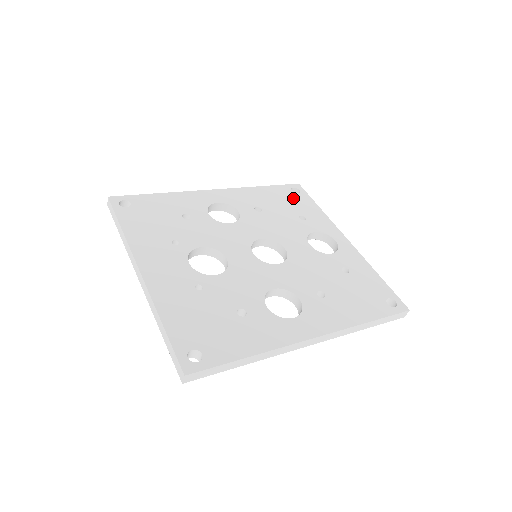
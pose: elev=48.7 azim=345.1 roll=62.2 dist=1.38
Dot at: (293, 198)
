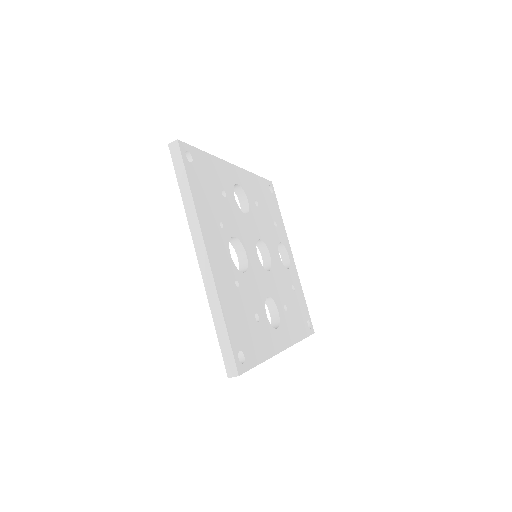
Dot at: (271, 198)
